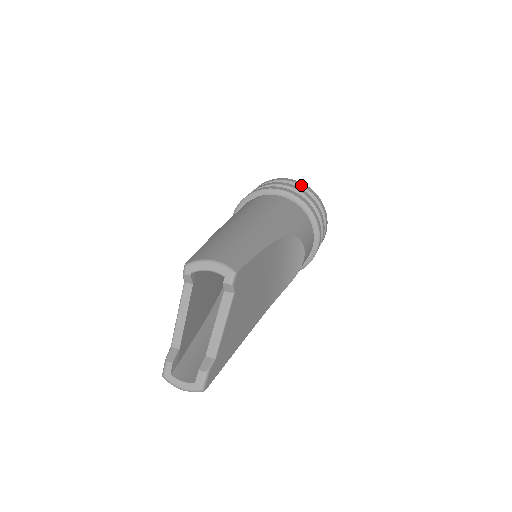
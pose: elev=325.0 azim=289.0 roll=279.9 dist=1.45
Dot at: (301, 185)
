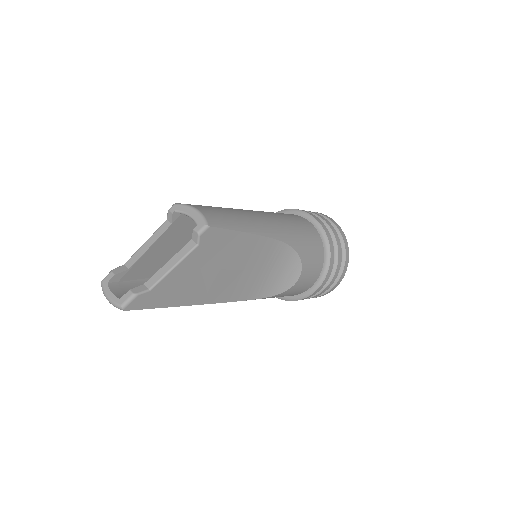
Dot at: (336, 226)
